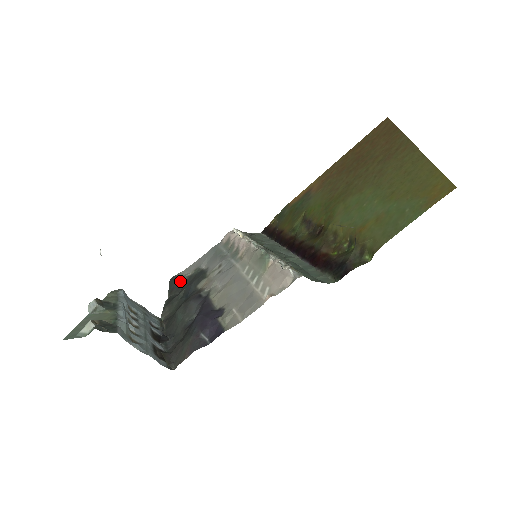
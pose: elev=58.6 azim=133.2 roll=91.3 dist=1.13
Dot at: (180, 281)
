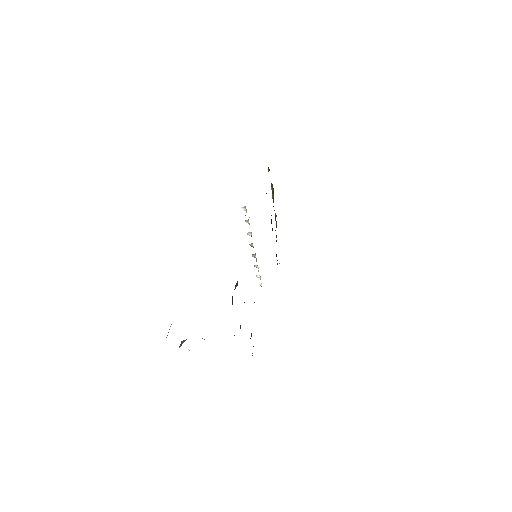
Dot at: occluded
